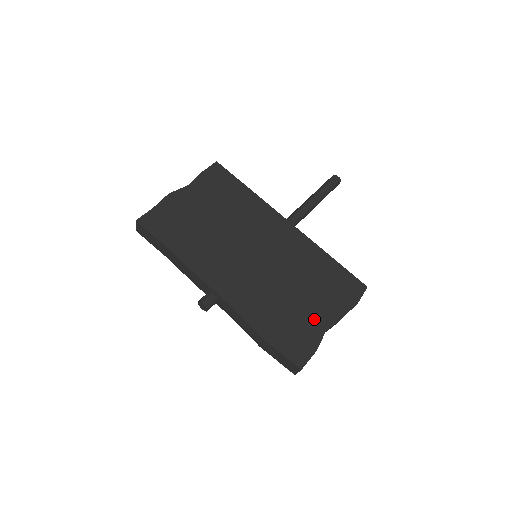
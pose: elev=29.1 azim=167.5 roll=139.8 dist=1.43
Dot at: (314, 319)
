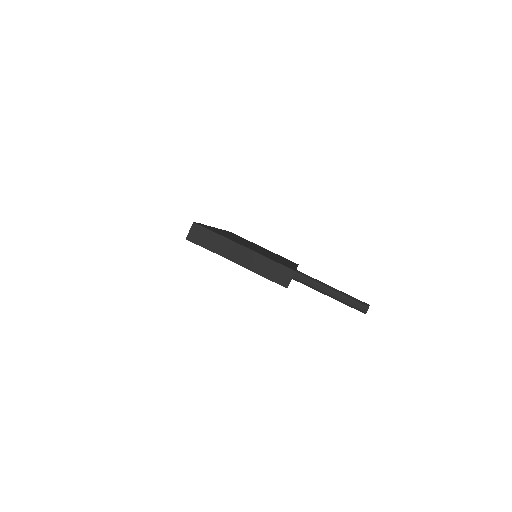
Dot at: occluded
